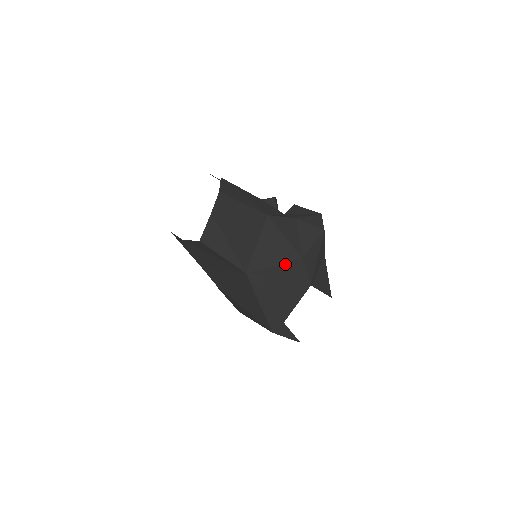
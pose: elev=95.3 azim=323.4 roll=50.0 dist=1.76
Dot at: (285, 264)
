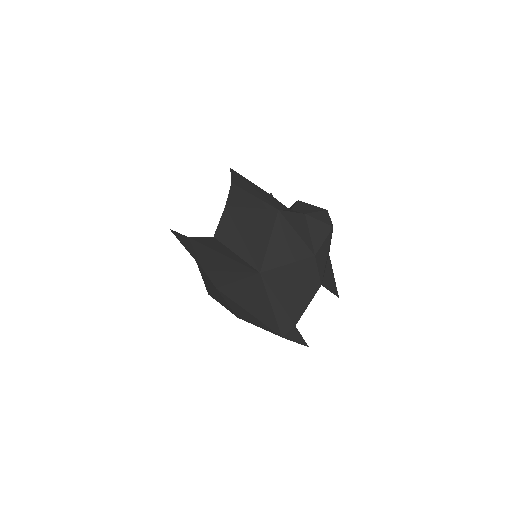
Dot at: (298, 262)
